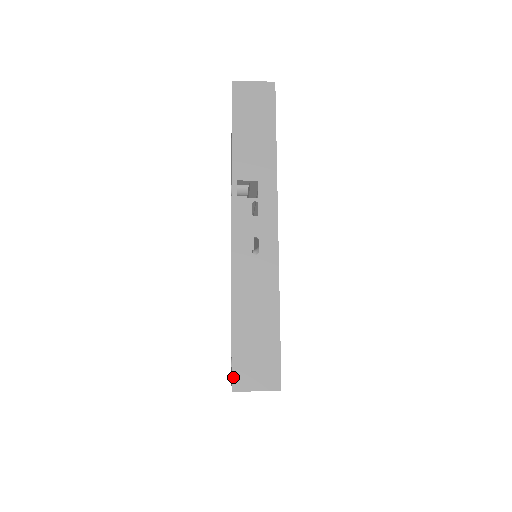
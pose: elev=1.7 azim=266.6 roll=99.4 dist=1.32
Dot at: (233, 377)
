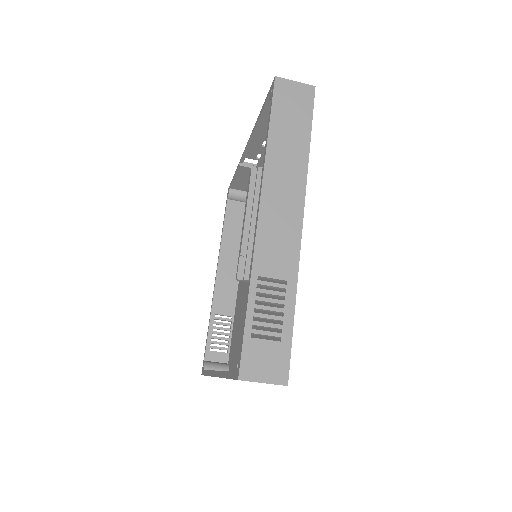
Dot at: occluded
